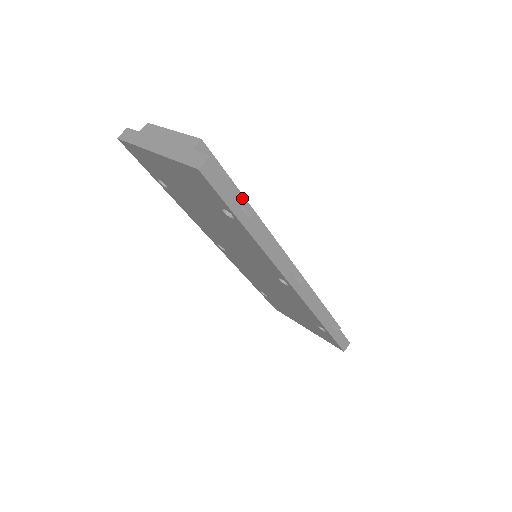
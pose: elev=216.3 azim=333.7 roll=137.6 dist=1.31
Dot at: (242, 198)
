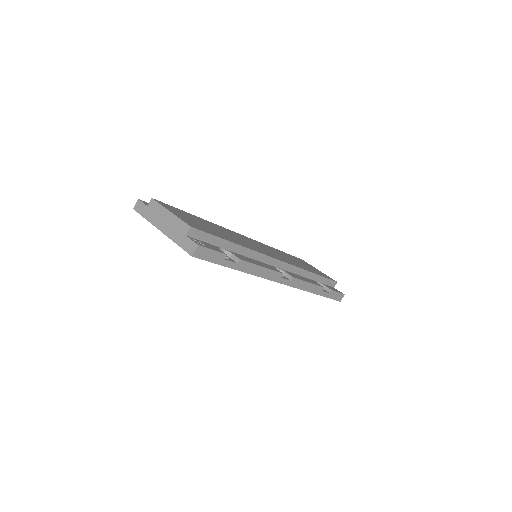
Dot at: (231, 244)
